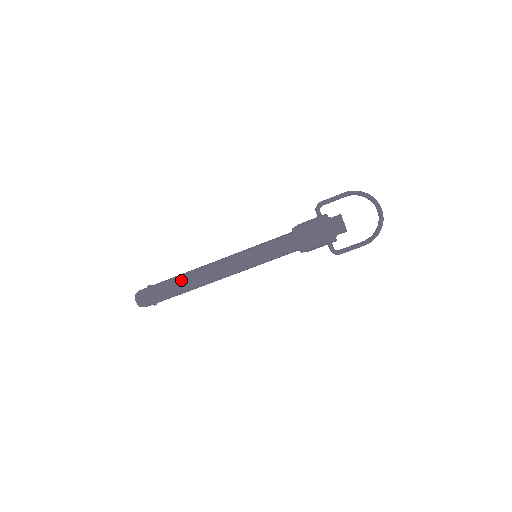
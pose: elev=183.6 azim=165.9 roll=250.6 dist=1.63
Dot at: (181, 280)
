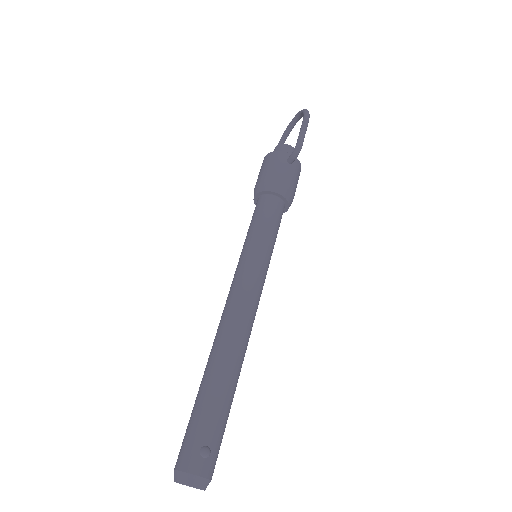
Dot at: (204, 371)
